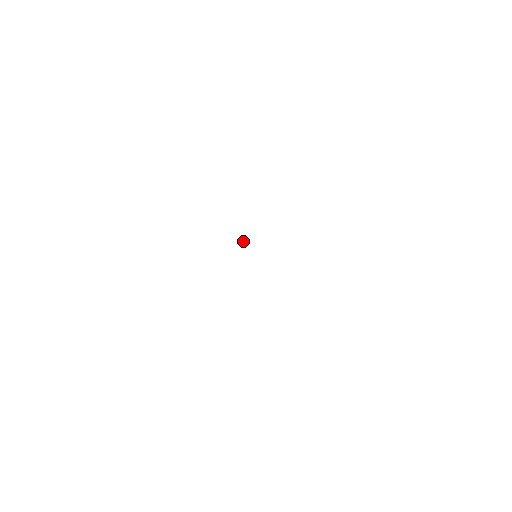
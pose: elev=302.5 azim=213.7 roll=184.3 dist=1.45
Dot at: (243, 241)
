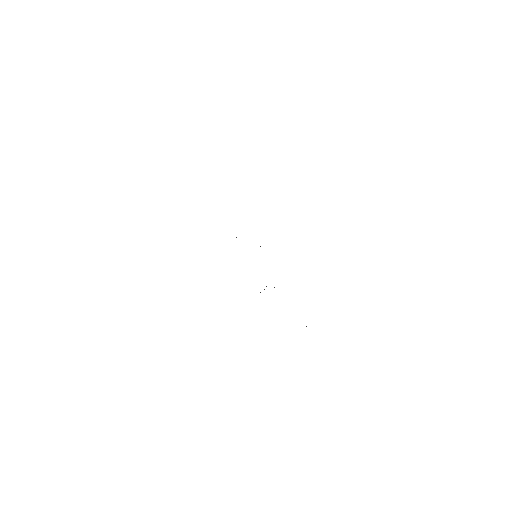
Dot at: occluded
